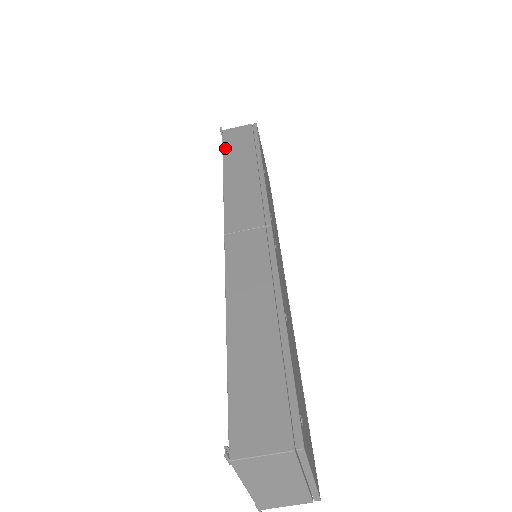
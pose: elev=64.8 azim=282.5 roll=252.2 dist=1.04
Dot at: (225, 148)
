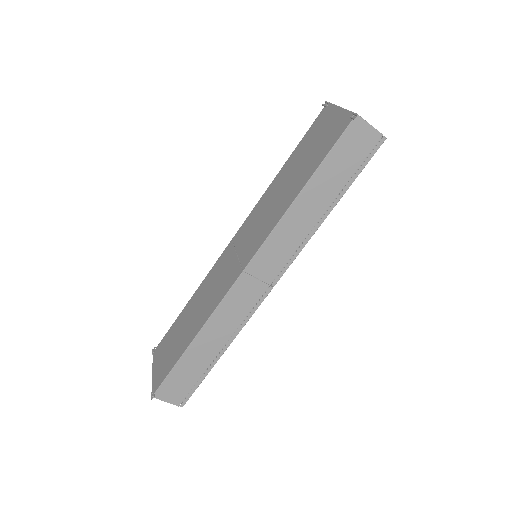
Dot at: (331, 155)
